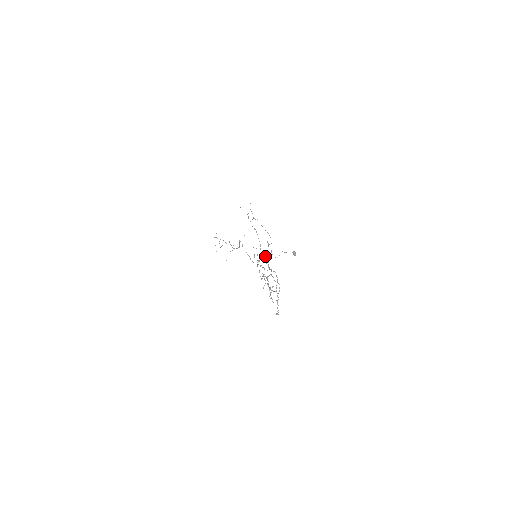
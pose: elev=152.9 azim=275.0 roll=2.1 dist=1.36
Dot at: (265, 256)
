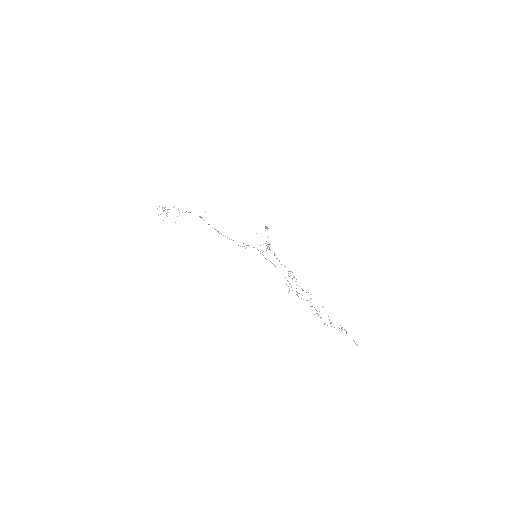
Dot at: (292, 278)
